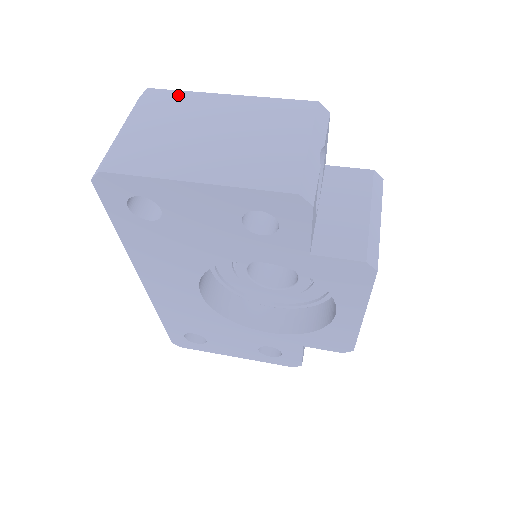
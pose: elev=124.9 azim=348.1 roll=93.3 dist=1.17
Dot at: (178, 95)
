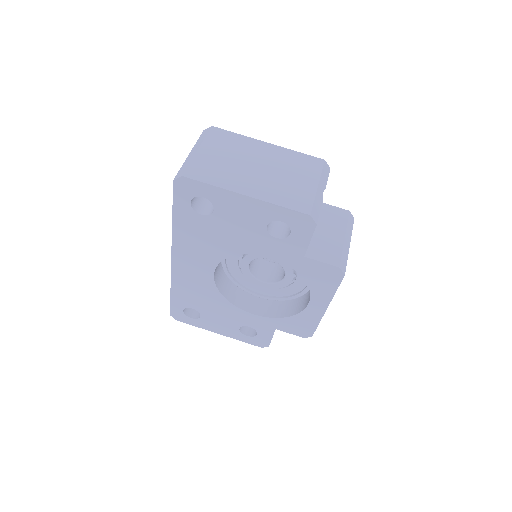
Dot at: (233, 136)
